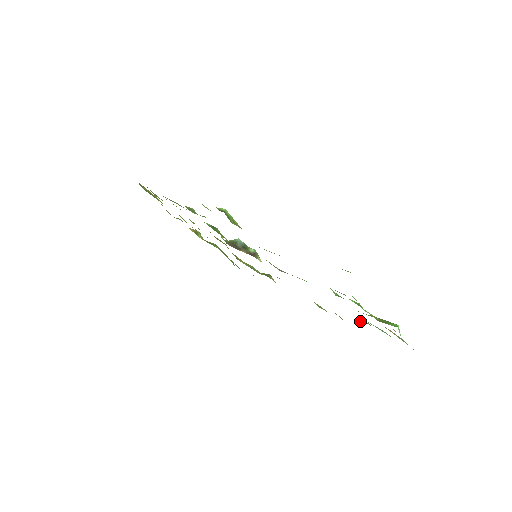
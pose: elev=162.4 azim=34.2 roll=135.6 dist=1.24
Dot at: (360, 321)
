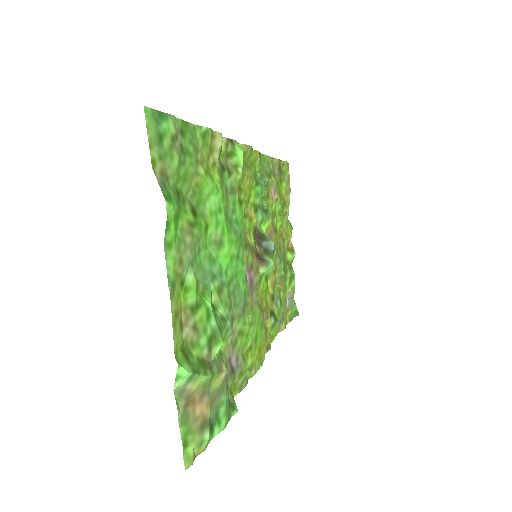
Dot at: (230, 393)
